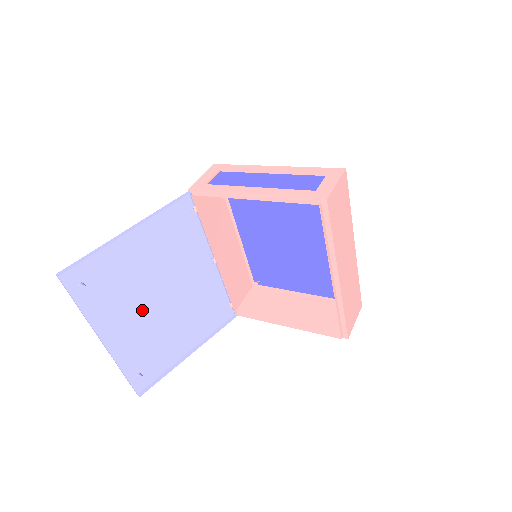
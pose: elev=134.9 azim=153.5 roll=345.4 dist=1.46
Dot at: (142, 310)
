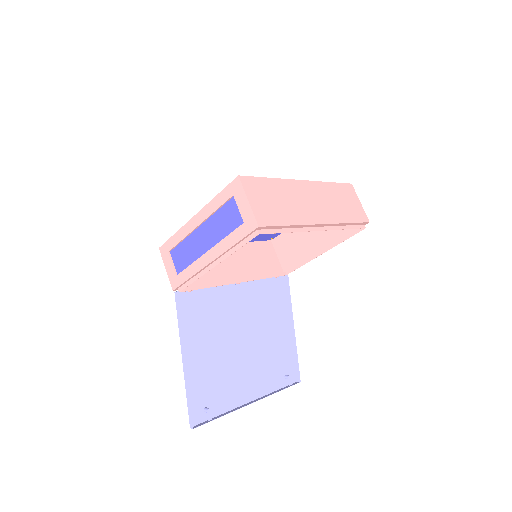
Dot at: (244, 362)
